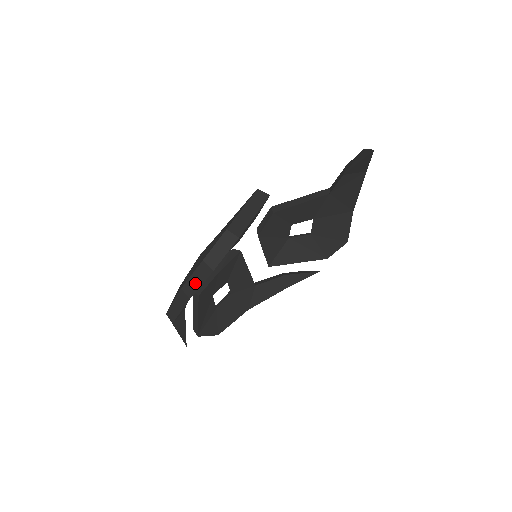
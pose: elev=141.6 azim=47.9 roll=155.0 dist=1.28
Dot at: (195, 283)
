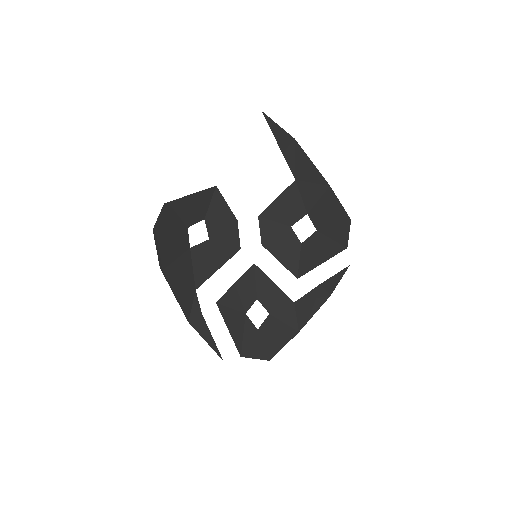
Dot at: (158, 253)
